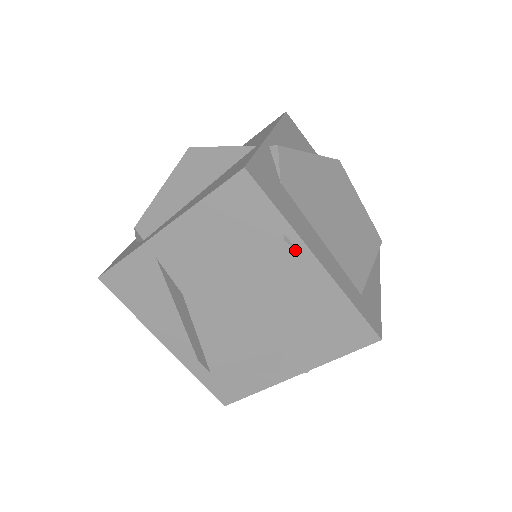
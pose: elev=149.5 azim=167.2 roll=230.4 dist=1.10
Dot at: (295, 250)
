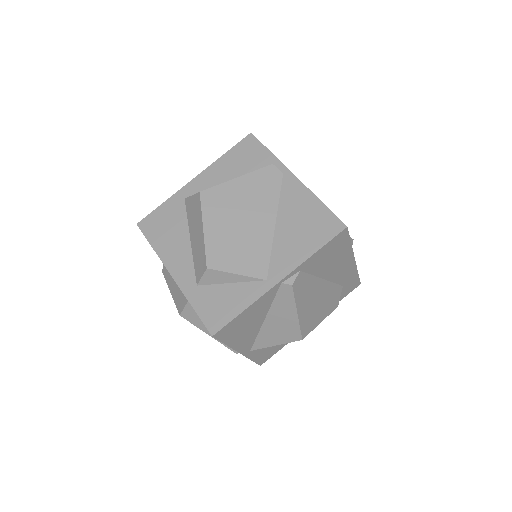
Dot at: (280, 171)
